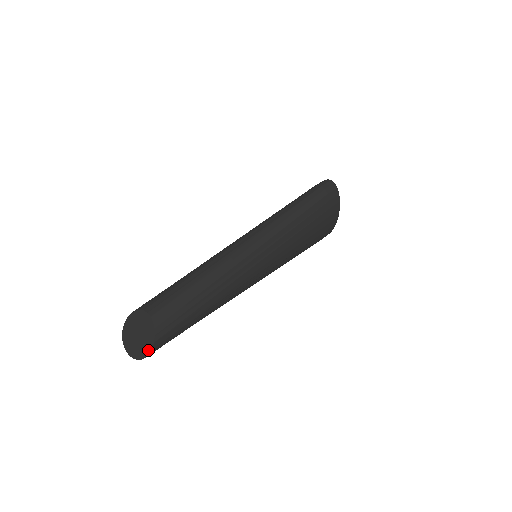
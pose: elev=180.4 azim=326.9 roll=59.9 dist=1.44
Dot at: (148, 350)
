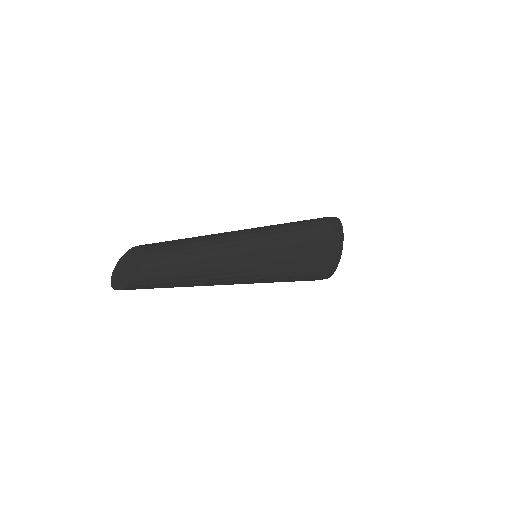
Dot at: (132, 278)
